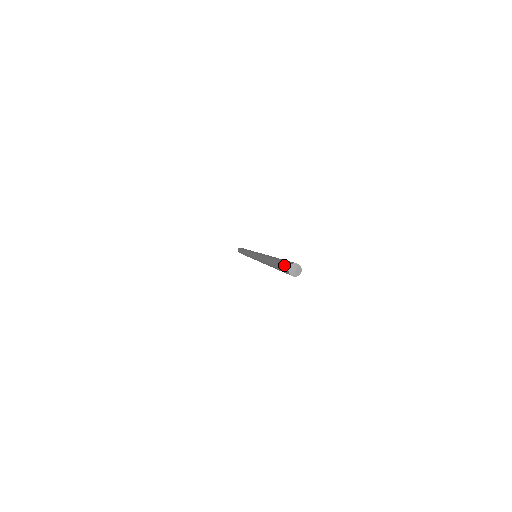
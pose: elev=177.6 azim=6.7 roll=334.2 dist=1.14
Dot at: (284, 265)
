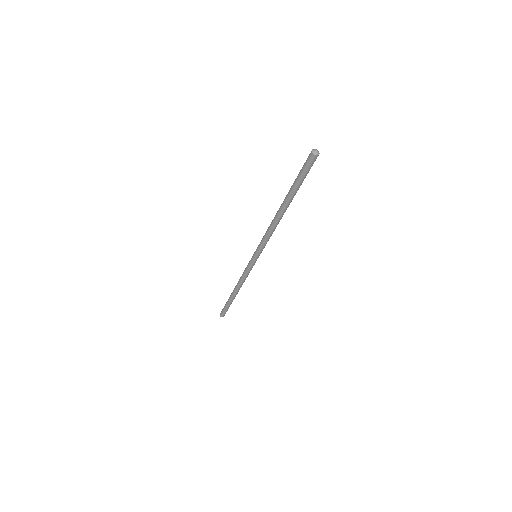
Dot at: (306, 160)
